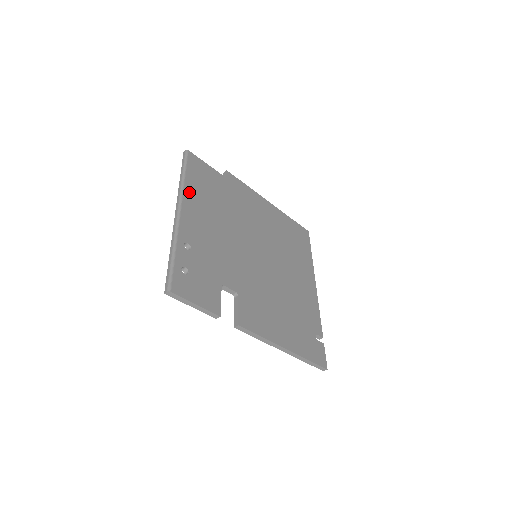
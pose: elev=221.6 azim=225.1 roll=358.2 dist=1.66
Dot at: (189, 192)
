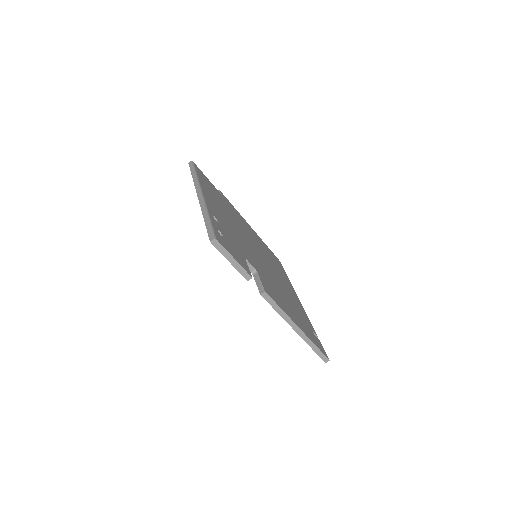
Dot at: (203, 186)
